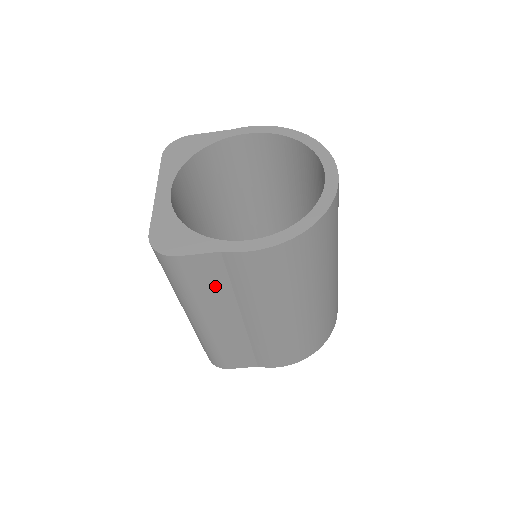
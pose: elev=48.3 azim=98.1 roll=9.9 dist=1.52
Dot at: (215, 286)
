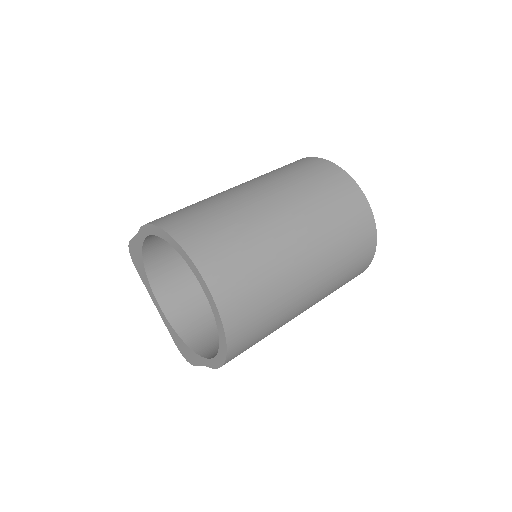
Dot at: occluded
